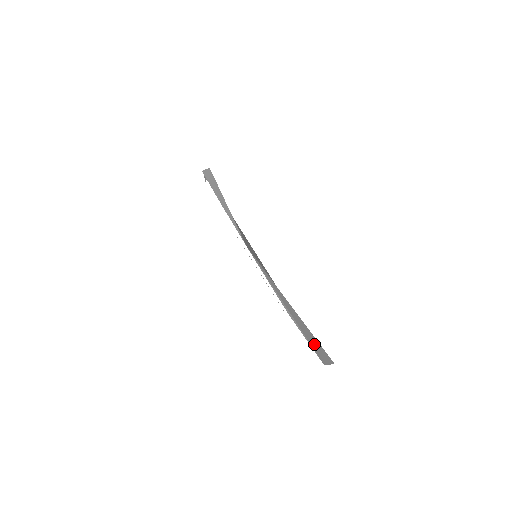
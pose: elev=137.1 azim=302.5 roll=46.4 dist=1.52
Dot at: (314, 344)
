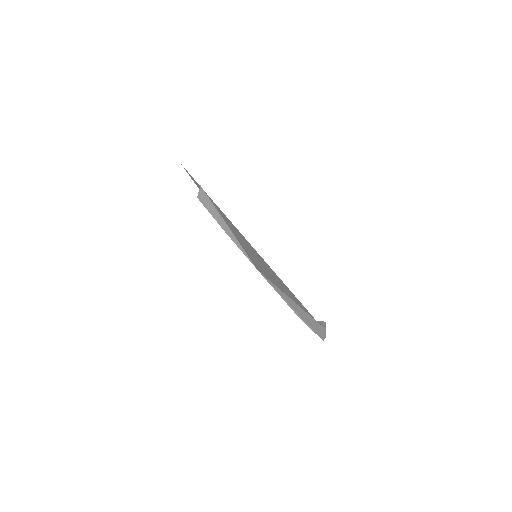
Dot at: (315, 327)
